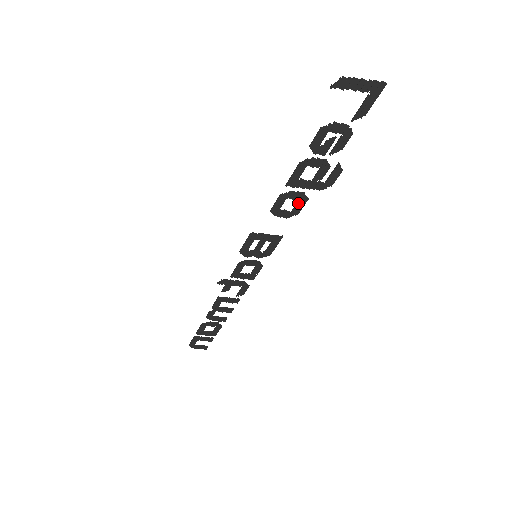
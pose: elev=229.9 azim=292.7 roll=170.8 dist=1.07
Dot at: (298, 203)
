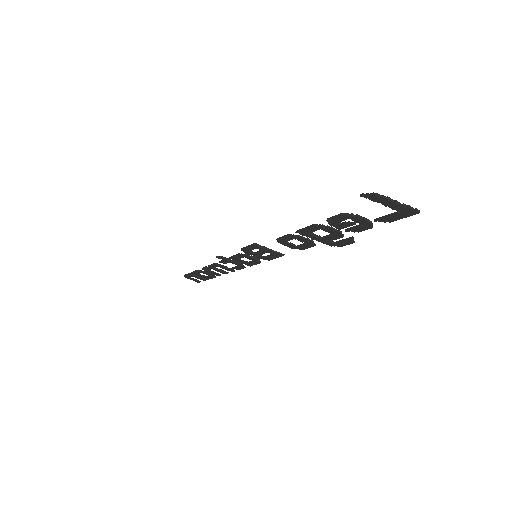
Dot at: (305, 244)
